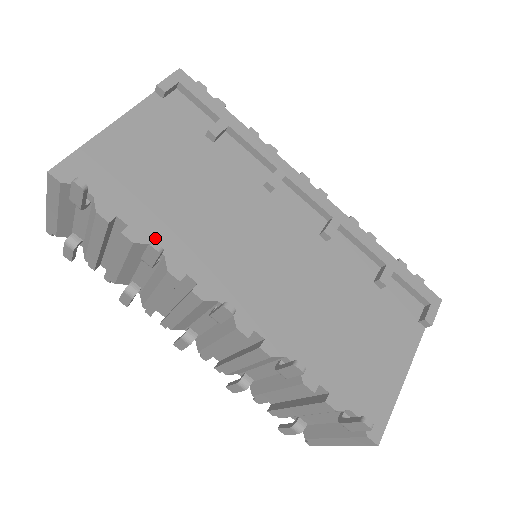
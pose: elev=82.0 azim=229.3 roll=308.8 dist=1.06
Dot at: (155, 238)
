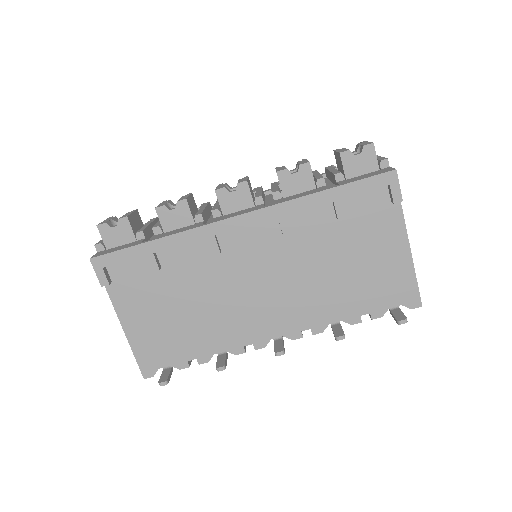
Dot at: (212, 350)
